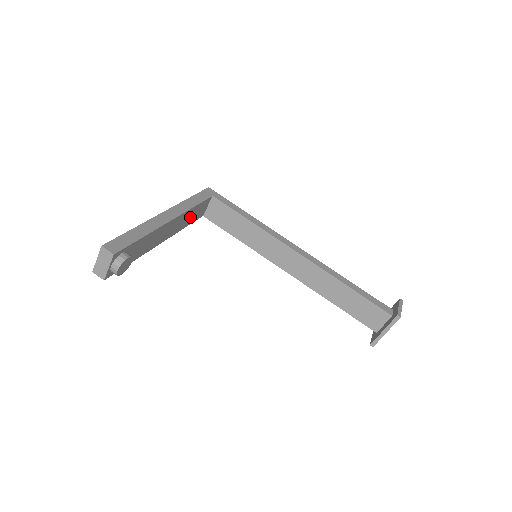
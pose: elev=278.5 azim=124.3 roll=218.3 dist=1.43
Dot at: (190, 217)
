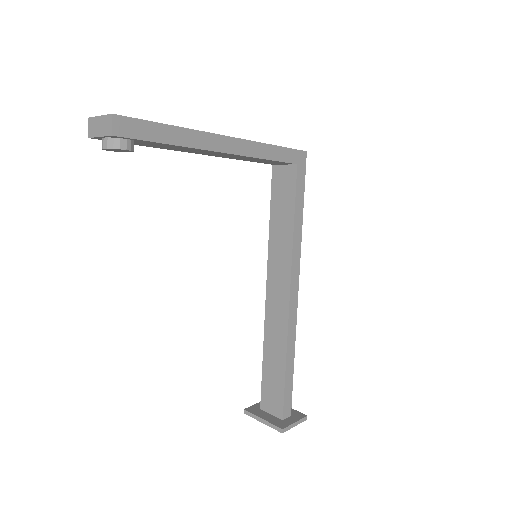
Dot at: (253, 159)
